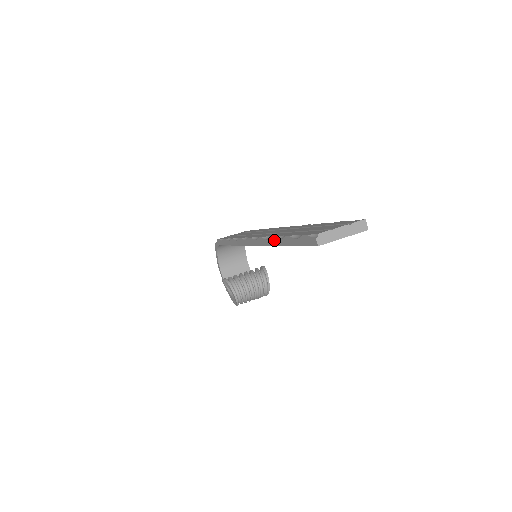
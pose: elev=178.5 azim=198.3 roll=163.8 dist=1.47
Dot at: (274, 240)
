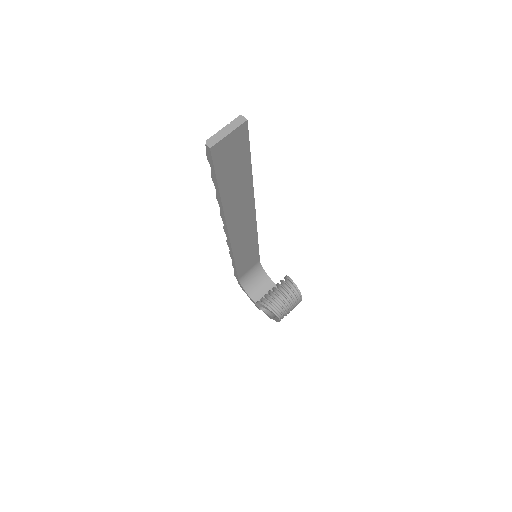
Dot at: (218, 198)
